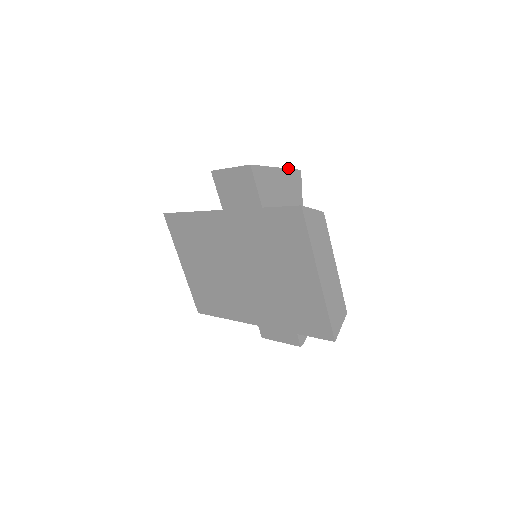
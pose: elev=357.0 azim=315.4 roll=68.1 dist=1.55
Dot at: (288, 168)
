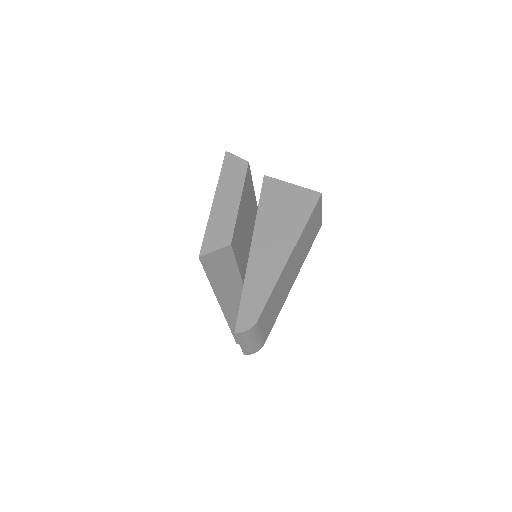
Dot at: (305, 188)
